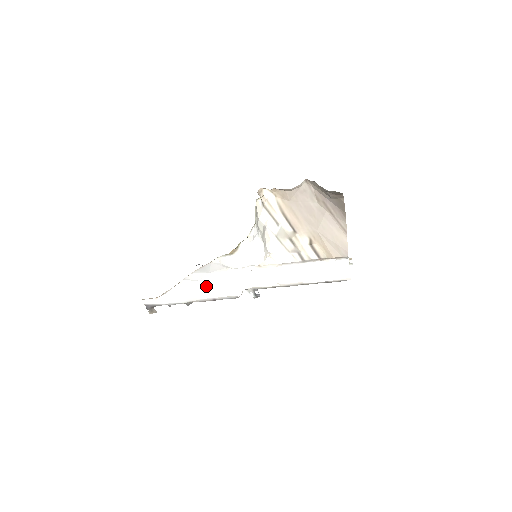
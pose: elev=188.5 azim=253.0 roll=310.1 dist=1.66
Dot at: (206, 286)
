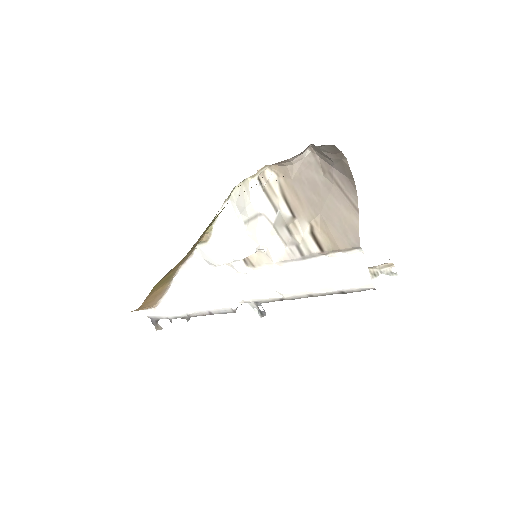
Dot at: (199, 293)
